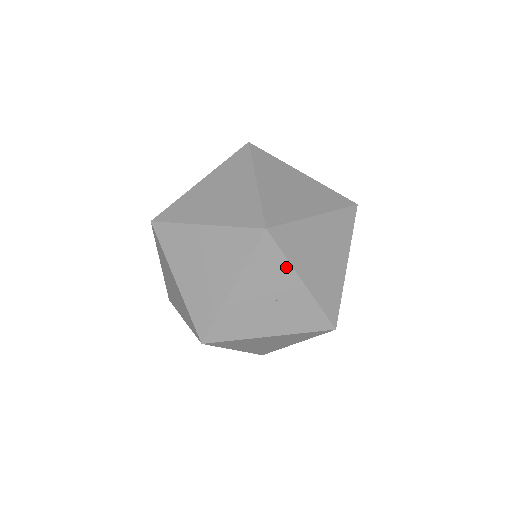
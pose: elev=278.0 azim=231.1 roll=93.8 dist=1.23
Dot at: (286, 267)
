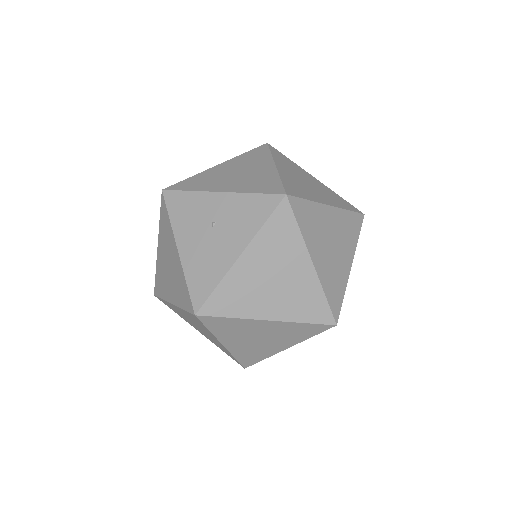
Dot at: (197, 196)
